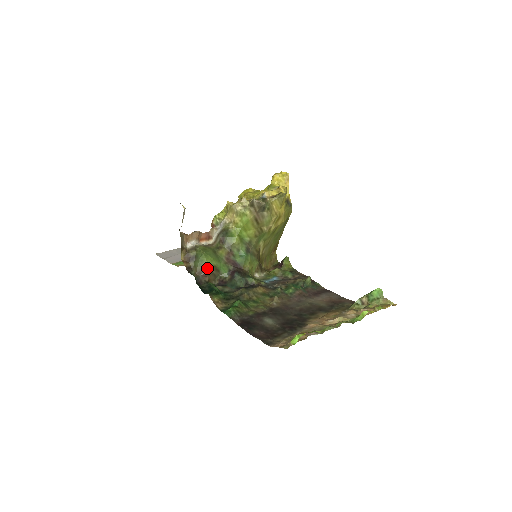
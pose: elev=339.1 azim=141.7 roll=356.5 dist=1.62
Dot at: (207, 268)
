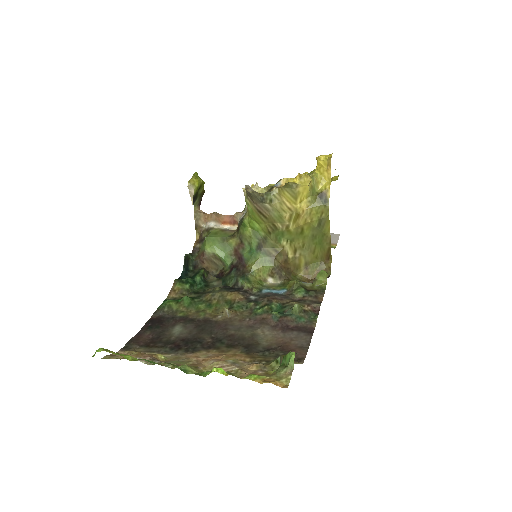
Dot at: (204, 254)
